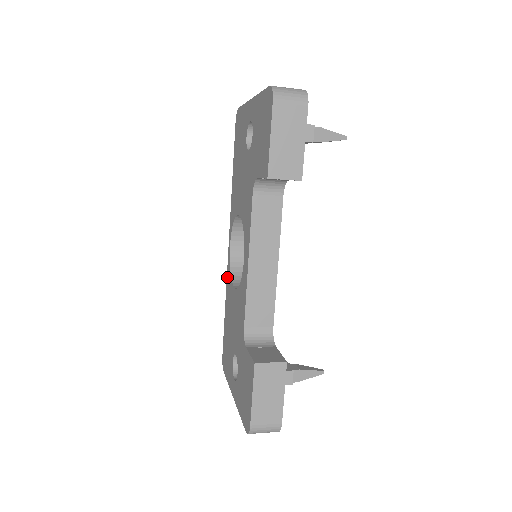
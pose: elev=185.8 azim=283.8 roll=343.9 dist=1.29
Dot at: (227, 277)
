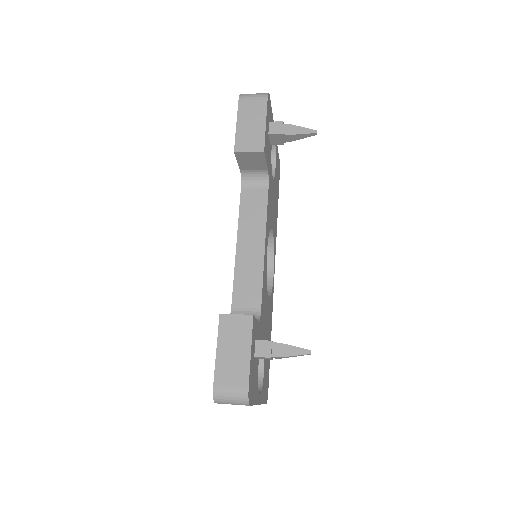
Dot at: occluded
